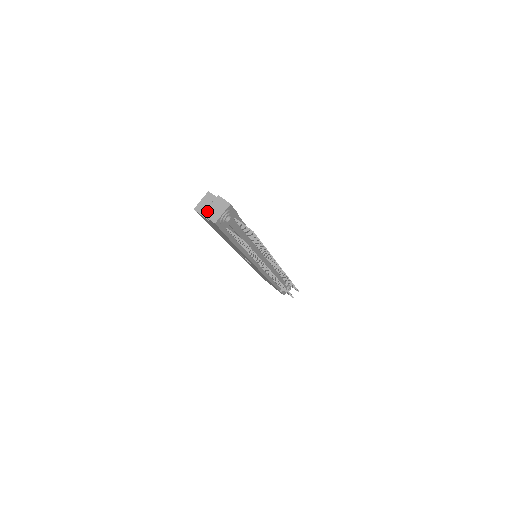
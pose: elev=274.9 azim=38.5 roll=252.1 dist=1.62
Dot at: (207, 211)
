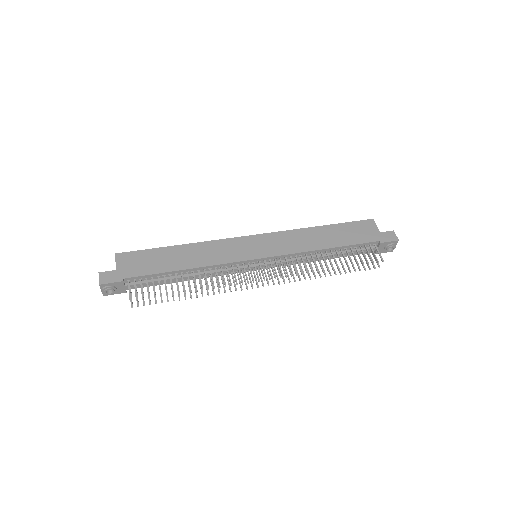
Dot at: occluded
